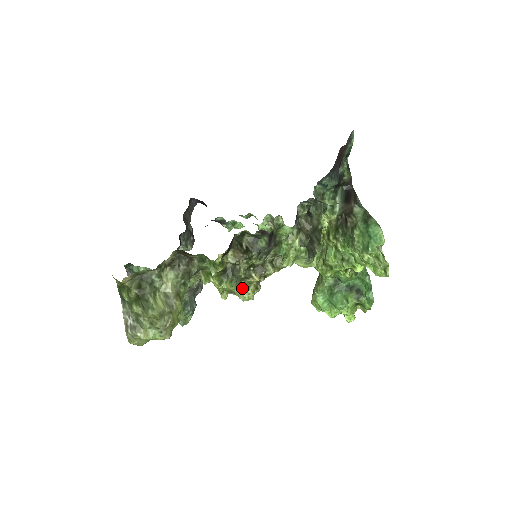
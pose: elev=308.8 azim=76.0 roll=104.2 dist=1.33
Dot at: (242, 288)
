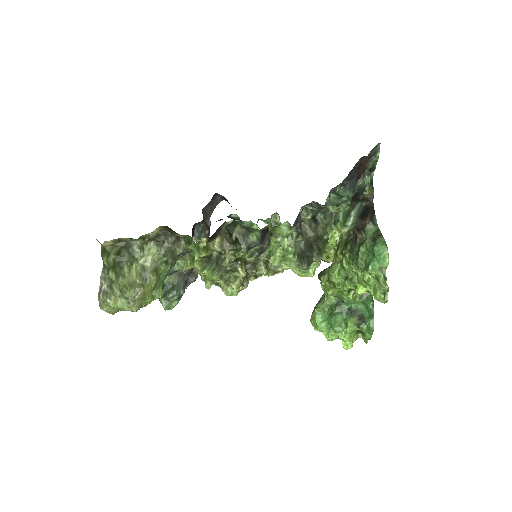
Dot at: (227, 281)
